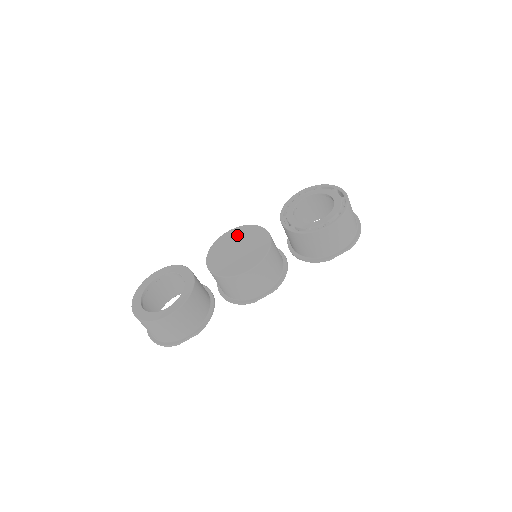
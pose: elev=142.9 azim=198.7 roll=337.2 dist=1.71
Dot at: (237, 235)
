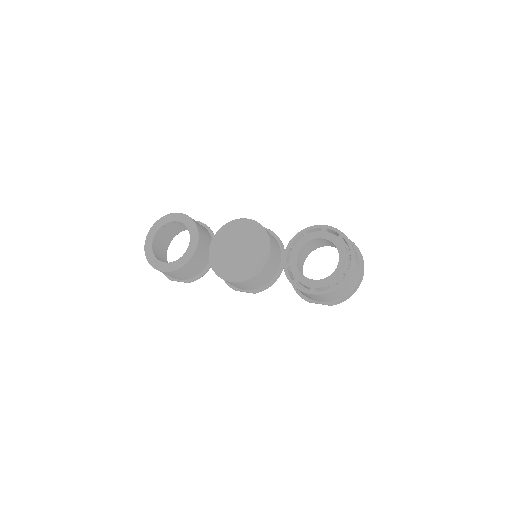
Dot at: (248, 231)
